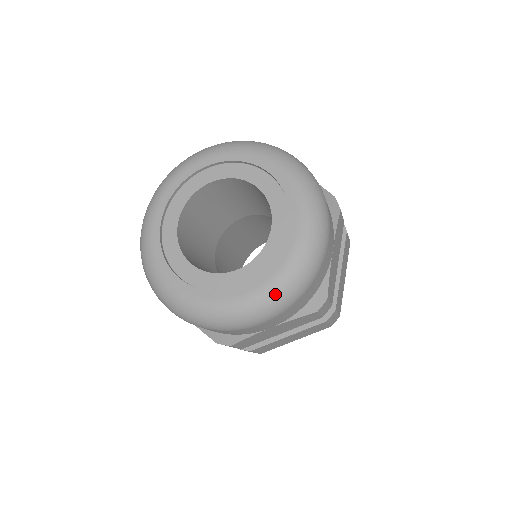
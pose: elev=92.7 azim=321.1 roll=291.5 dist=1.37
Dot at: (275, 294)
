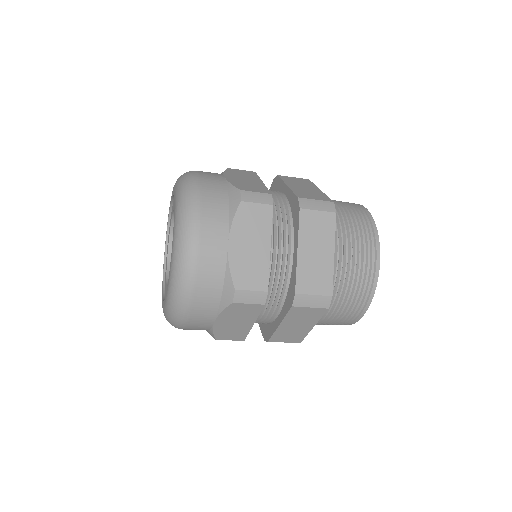
Dot at: (172, 297)
